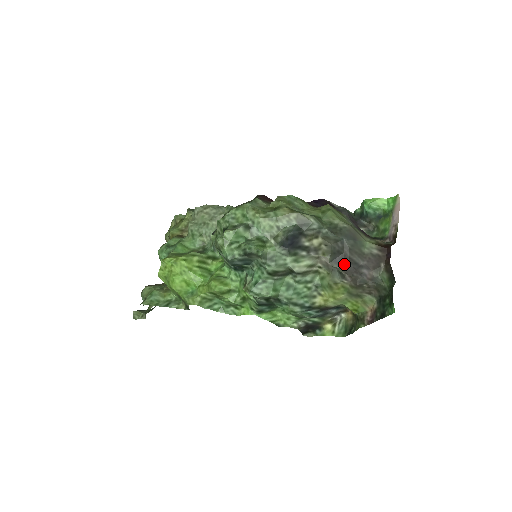
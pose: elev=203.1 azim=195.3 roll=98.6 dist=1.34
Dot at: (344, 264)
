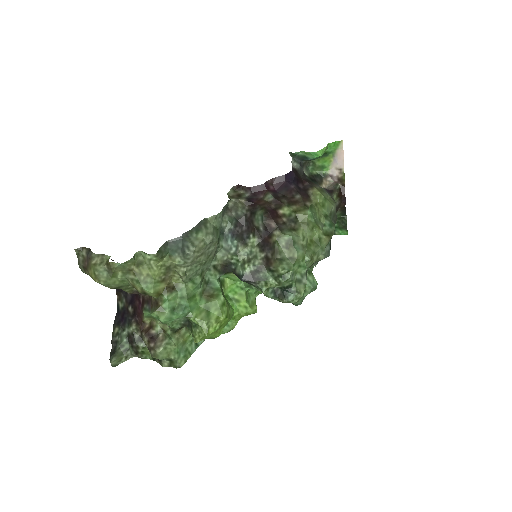
Dot at: occluded
